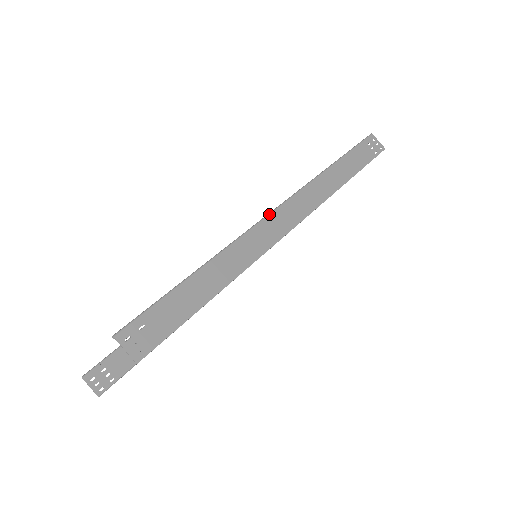
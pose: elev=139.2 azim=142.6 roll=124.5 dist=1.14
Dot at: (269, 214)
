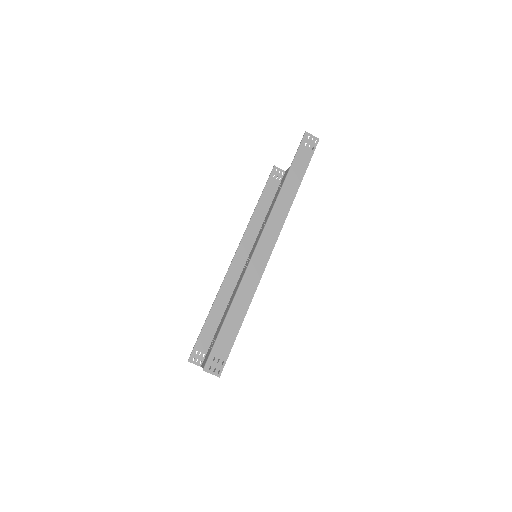
Dot at: (254, 252)
